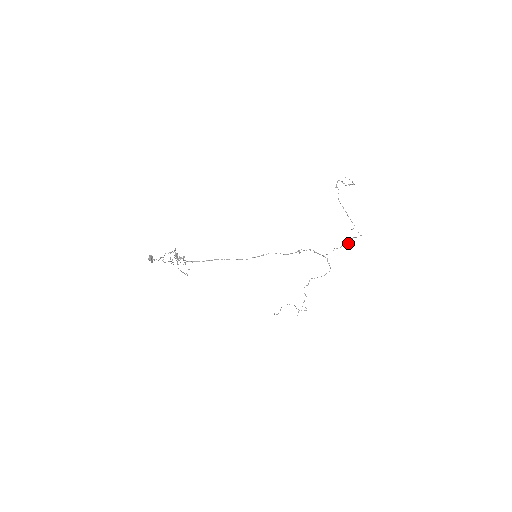
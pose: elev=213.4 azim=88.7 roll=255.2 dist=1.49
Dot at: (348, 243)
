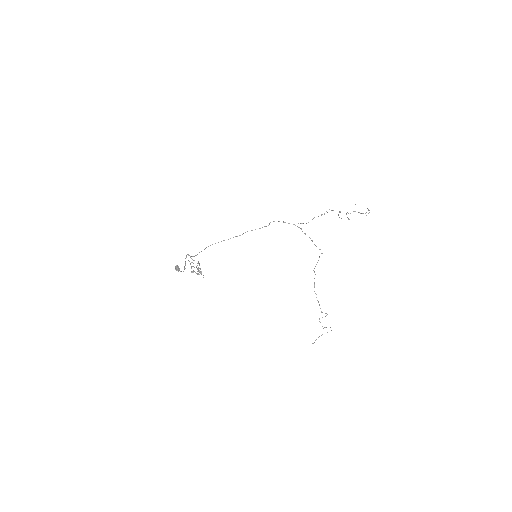
Dot at: (321, 214)
